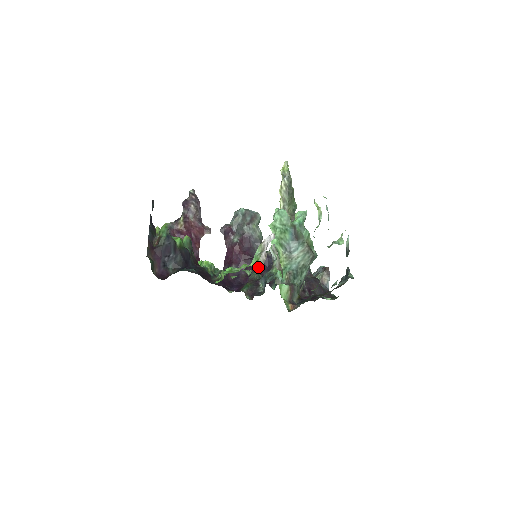
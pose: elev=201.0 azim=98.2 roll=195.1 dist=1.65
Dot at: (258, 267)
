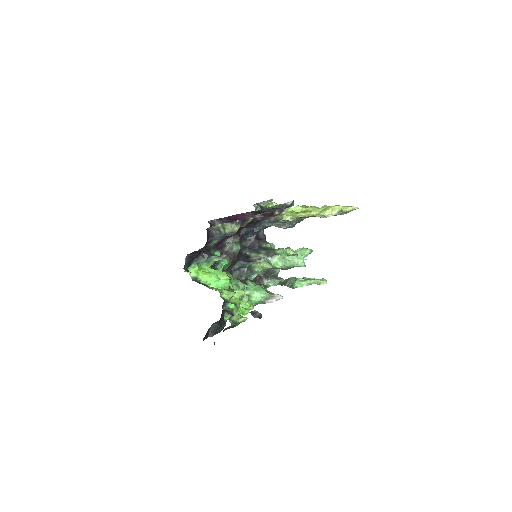
Dot at: occluded
